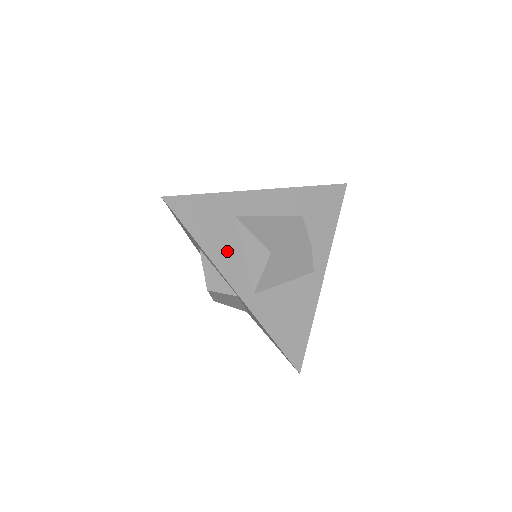
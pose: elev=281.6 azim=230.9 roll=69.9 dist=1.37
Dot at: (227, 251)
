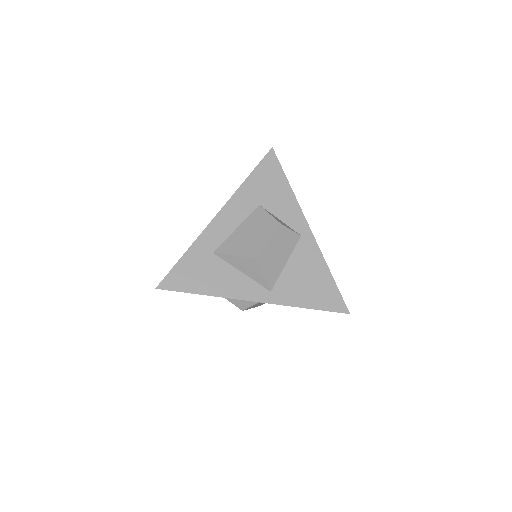
Dot at: (228, 281)
